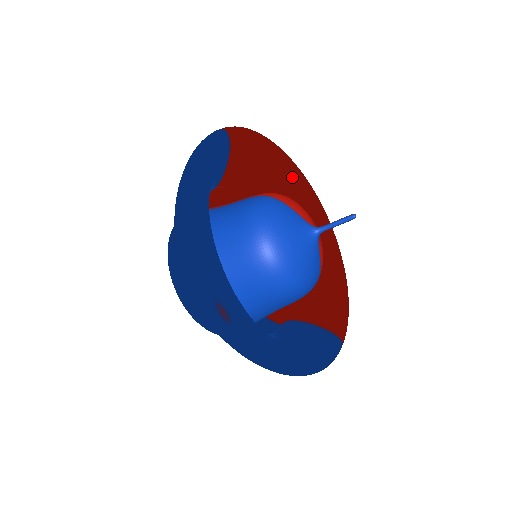
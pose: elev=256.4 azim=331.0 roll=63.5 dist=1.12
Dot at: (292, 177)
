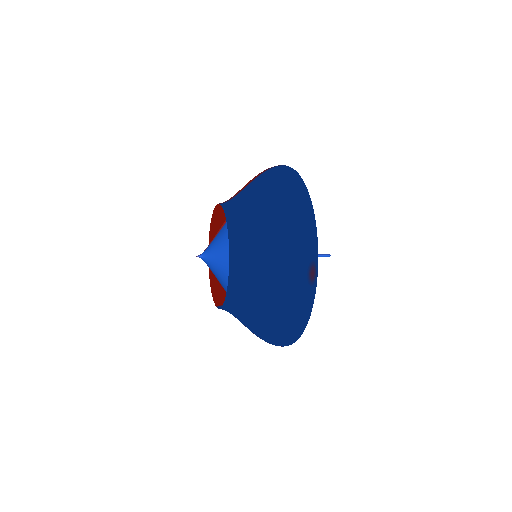
Dot at: occluded
